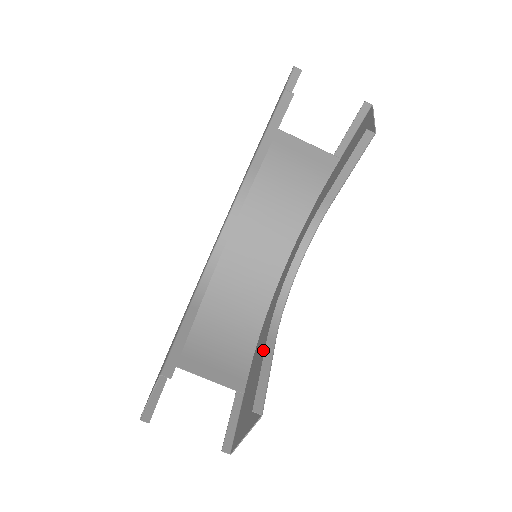
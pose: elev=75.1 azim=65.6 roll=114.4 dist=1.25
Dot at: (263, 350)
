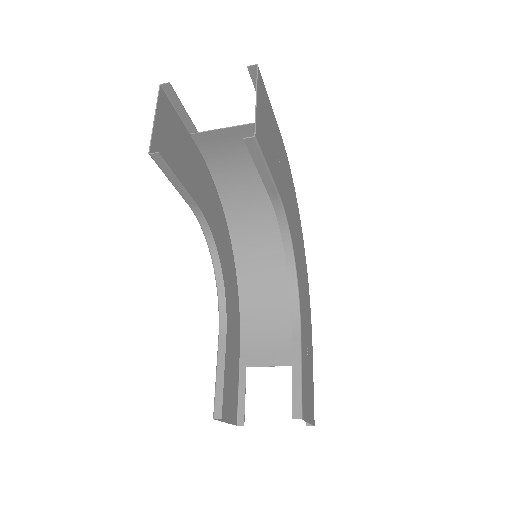
Dot at: occluded
